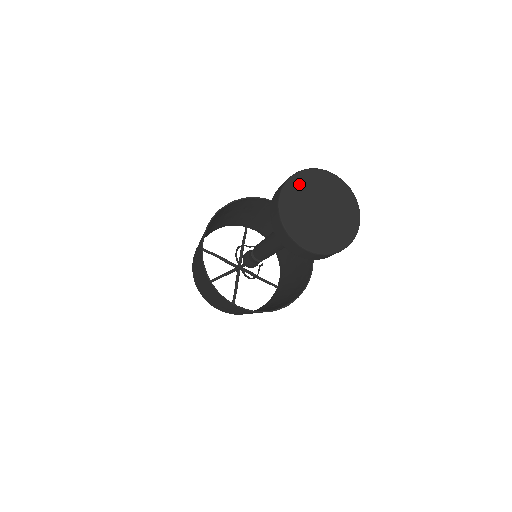
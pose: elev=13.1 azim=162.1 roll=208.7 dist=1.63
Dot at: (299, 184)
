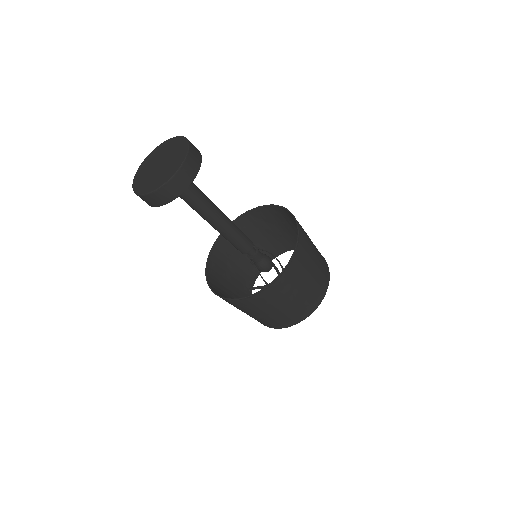
Dot at: (164, 147)
